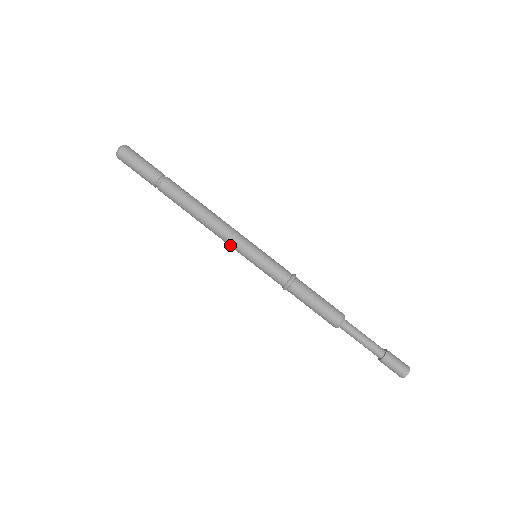
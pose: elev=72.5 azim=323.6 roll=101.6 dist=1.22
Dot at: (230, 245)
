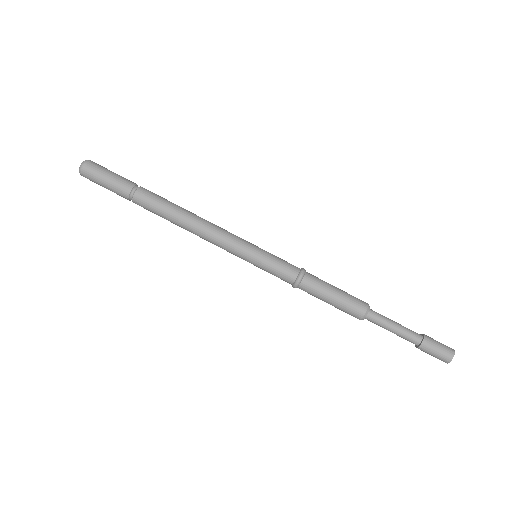
Dot at: (225, 249)
